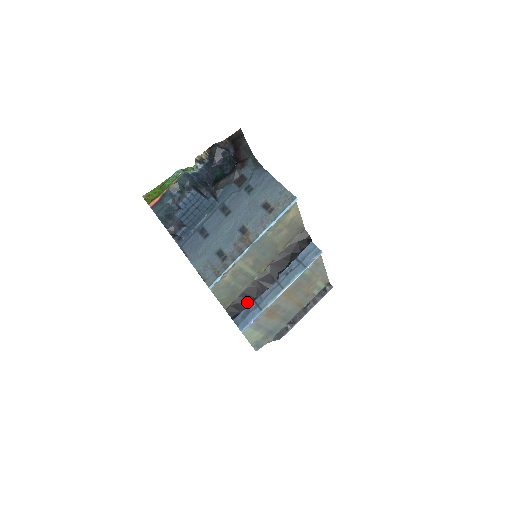
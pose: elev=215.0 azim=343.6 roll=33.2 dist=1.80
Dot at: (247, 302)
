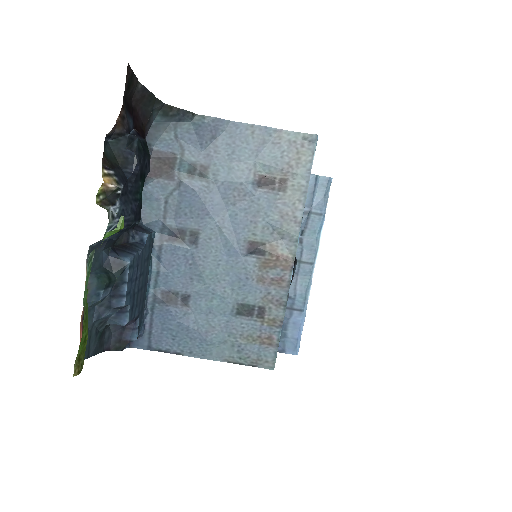
Dot at: occluded
